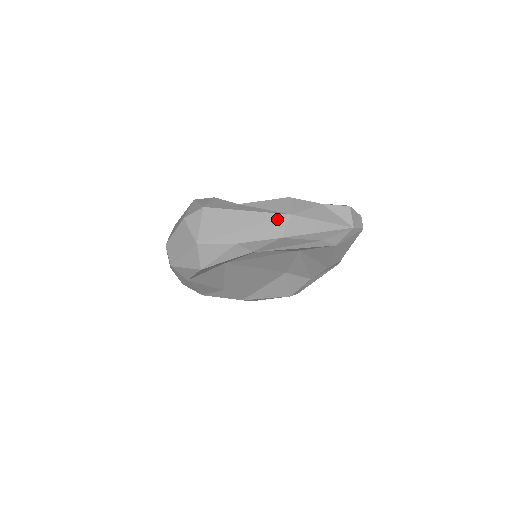
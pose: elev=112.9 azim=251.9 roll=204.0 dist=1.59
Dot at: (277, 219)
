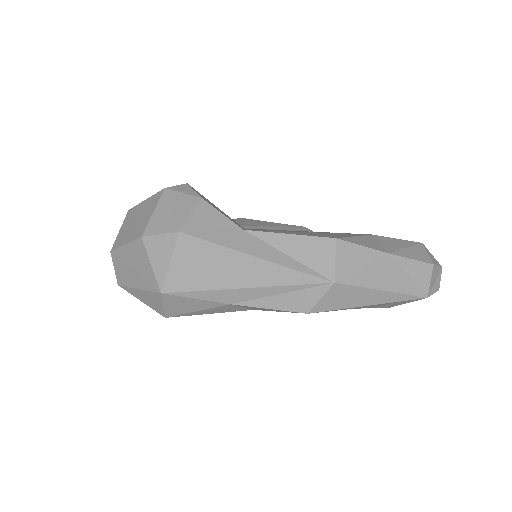
Dot at: (307, 284)
